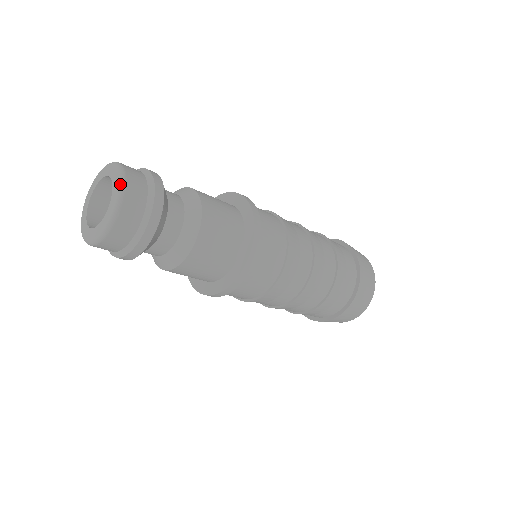
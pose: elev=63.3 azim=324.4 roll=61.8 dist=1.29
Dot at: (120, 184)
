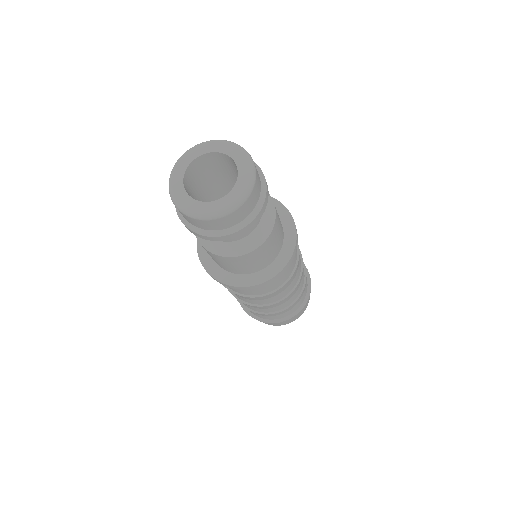
Dot at: (252, 175)
